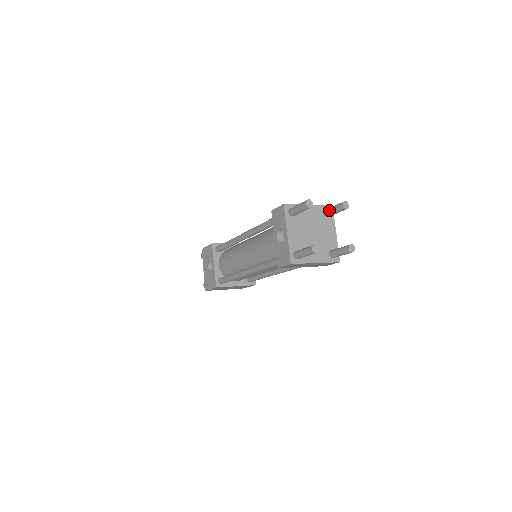
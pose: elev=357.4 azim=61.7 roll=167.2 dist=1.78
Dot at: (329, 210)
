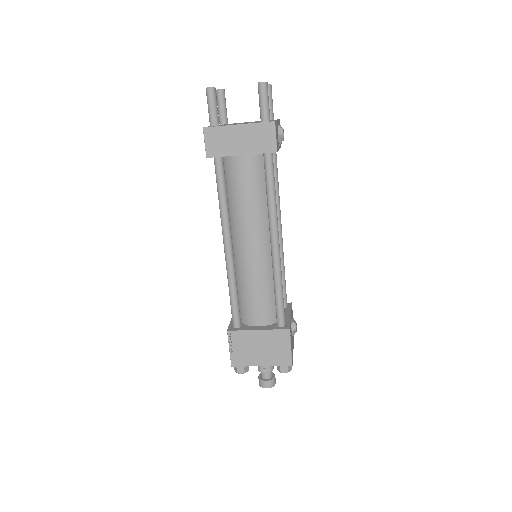
Dot at: occluded
